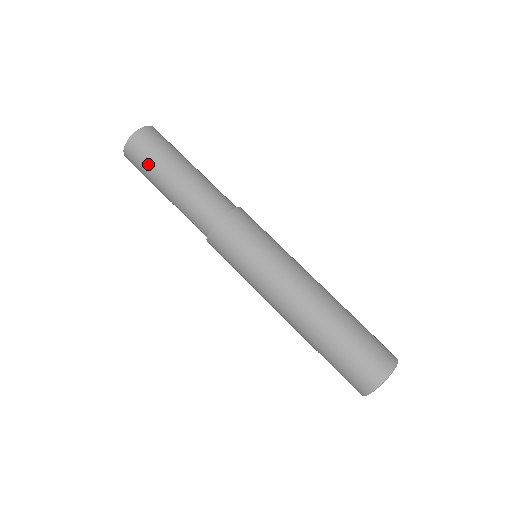
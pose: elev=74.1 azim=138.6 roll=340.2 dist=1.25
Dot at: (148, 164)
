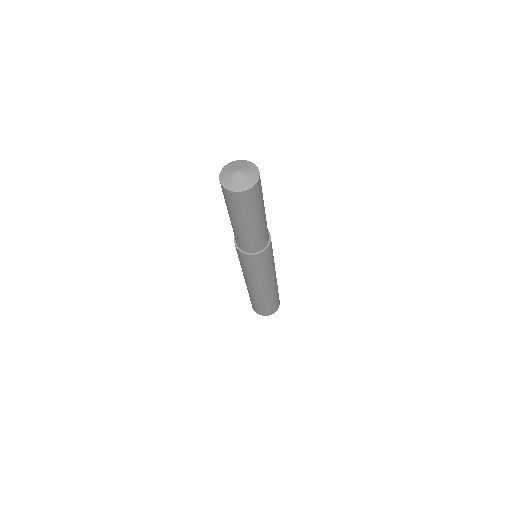
Dot at: (239, 210)
